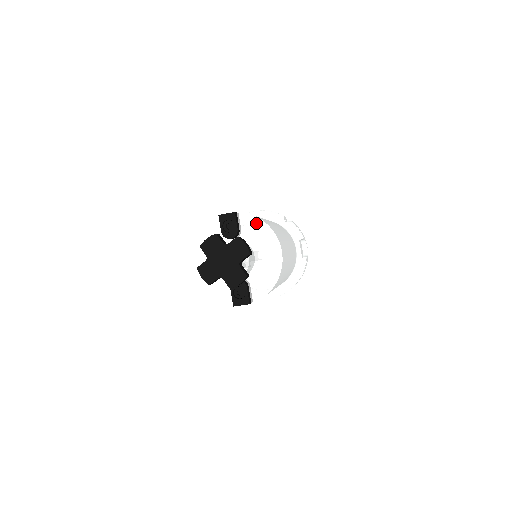
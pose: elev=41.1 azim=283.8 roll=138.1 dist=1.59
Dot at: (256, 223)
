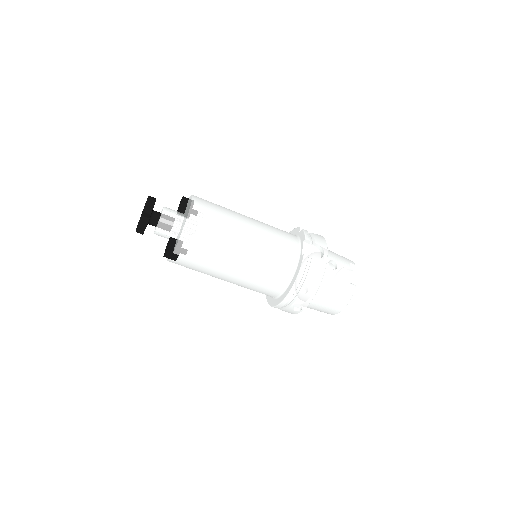
Dot at: (190, 199)
